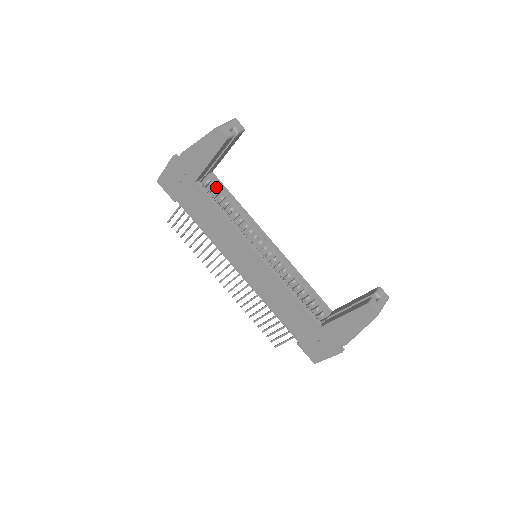
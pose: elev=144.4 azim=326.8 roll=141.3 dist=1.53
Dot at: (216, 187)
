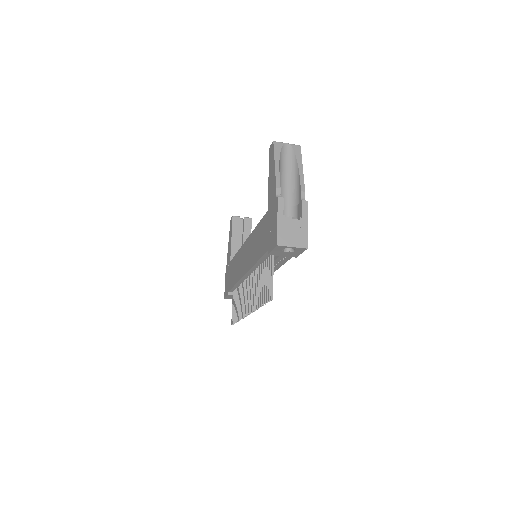
Dot at: occluded
